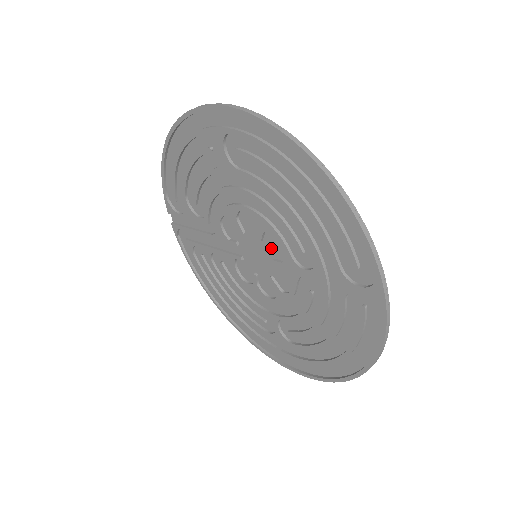
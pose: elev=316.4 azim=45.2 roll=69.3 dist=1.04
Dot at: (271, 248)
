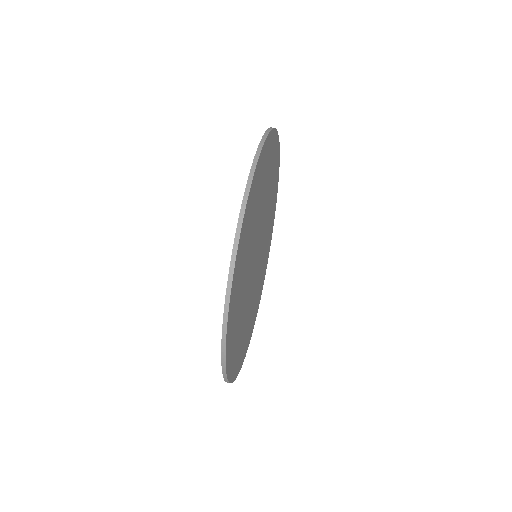
Dot at: occluded
